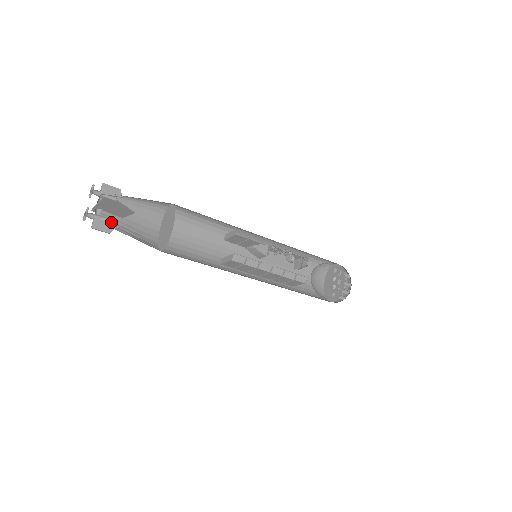
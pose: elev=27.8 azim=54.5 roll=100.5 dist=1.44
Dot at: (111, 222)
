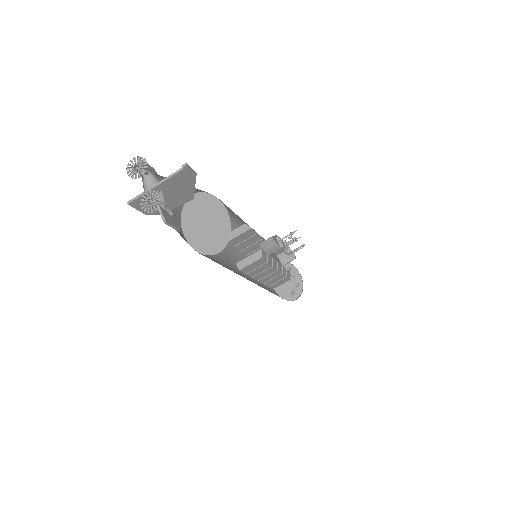
Dot at: (170, 215)
